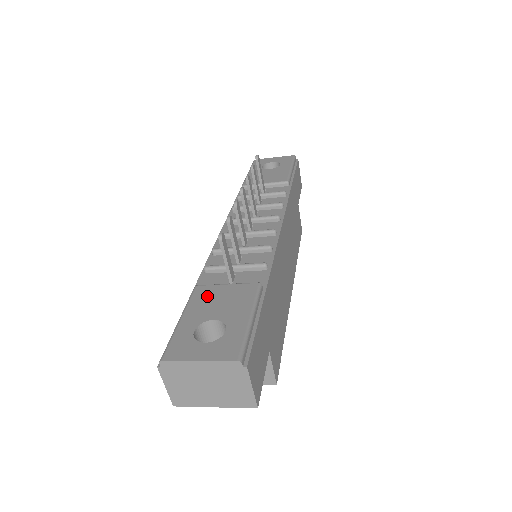
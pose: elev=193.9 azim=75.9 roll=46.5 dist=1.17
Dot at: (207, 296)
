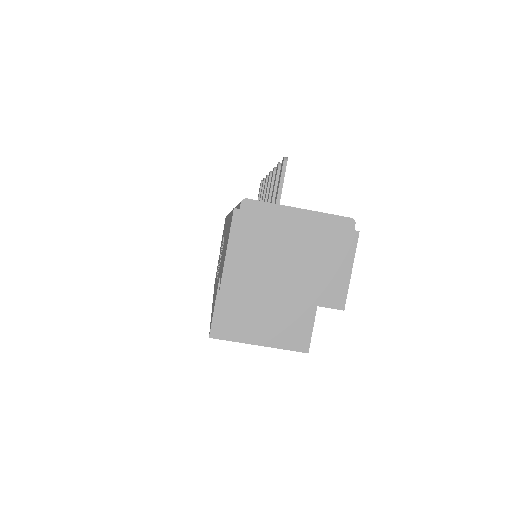
Dot at: occluded
